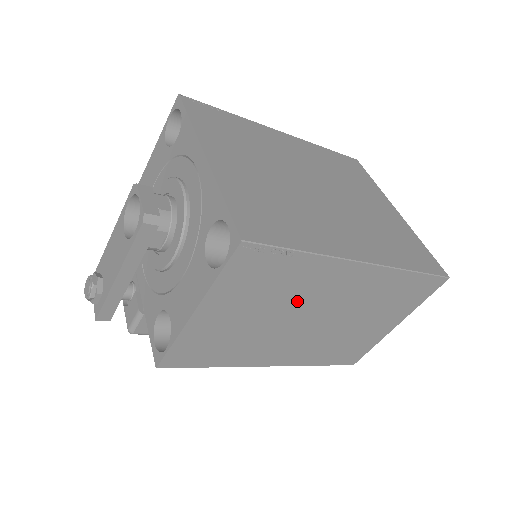
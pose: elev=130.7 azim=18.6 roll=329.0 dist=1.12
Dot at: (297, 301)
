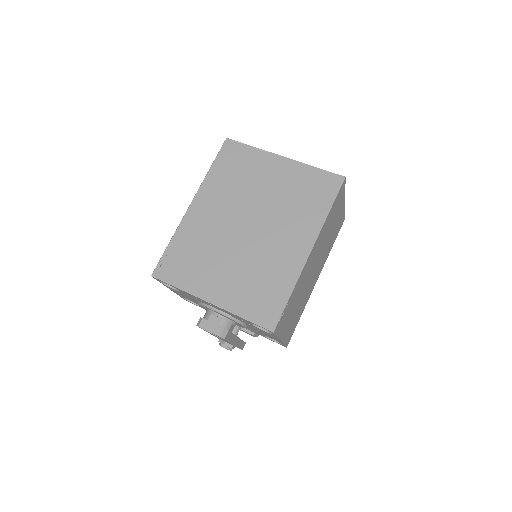
Dot at: (303, 284)
